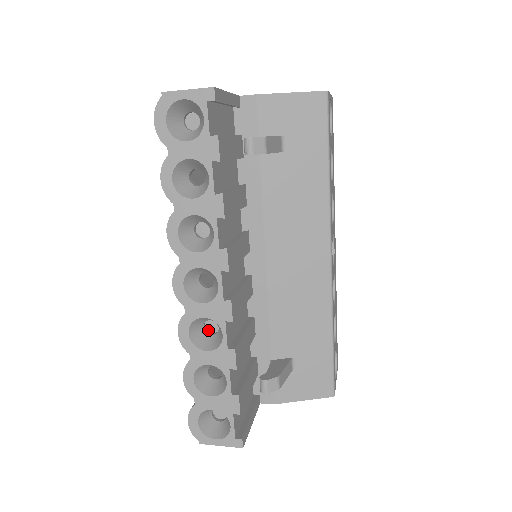
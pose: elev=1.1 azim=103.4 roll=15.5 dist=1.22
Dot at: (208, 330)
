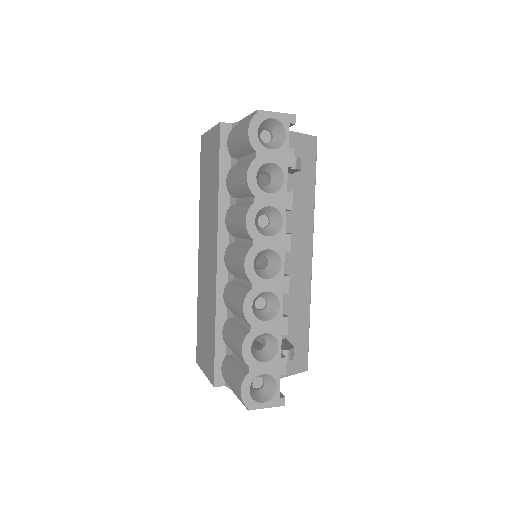
Dot at: (256, 307)
